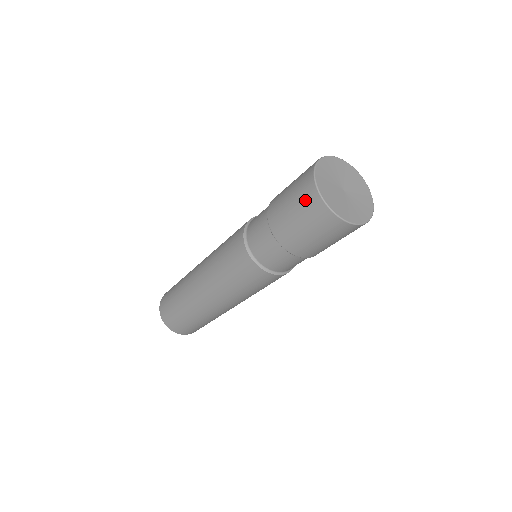
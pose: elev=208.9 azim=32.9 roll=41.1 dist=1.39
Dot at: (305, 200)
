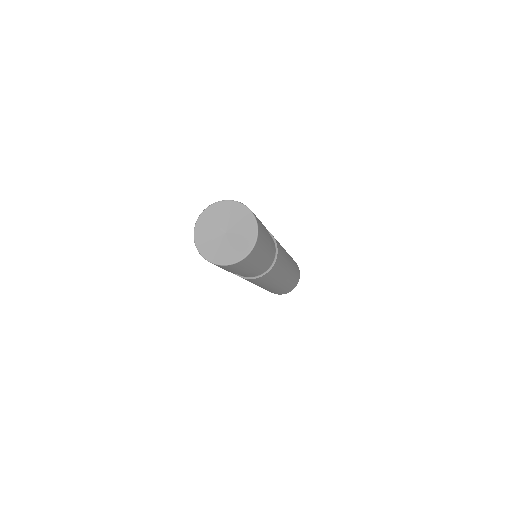
Dot at: occluded
